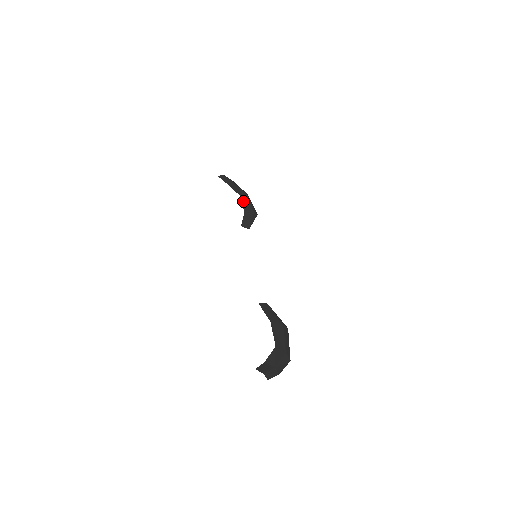
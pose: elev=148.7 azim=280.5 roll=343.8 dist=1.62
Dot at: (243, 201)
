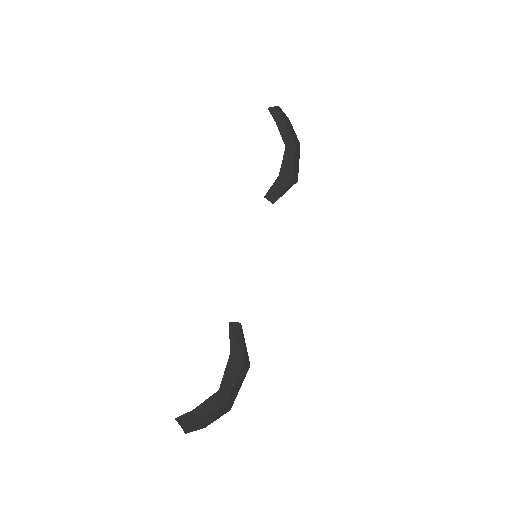
Dot at: (286, 157)
